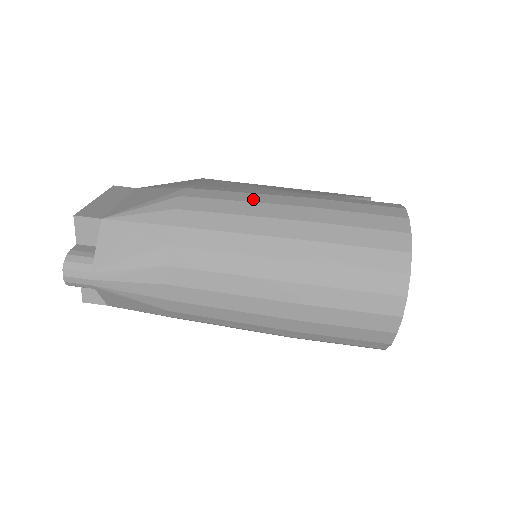
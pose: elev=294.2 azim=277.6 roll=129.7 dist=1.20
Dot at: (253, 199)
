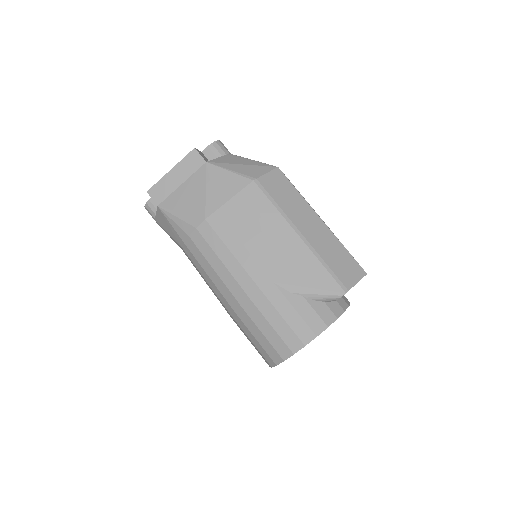
Dot at: (229, 265)
